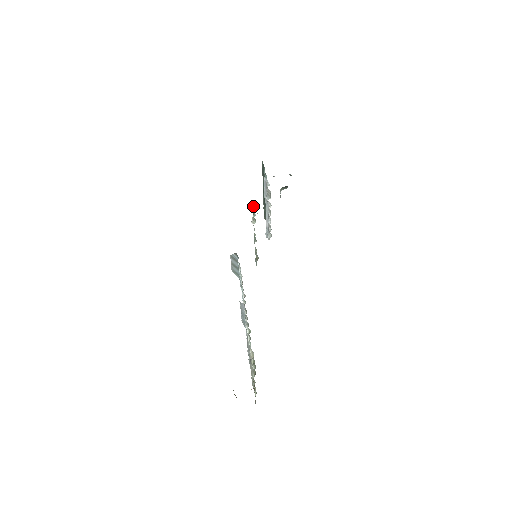
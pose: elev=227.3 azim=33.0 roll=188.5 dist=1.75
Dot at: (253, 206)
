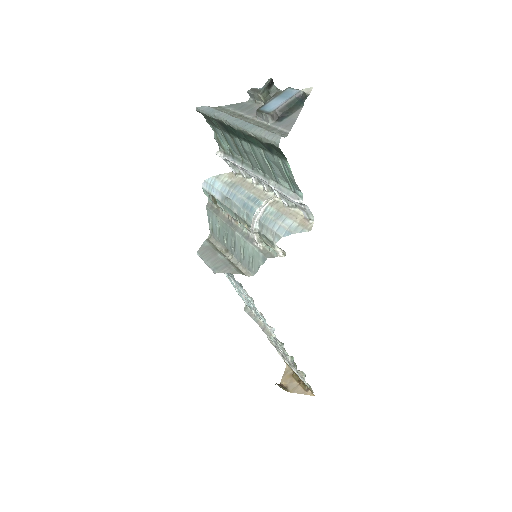
Dot at: (274, 244)
